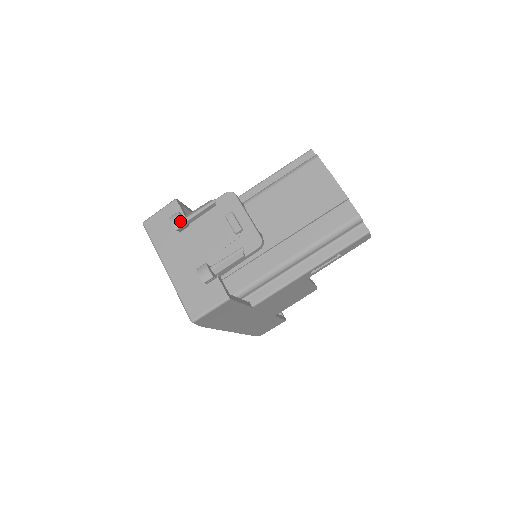
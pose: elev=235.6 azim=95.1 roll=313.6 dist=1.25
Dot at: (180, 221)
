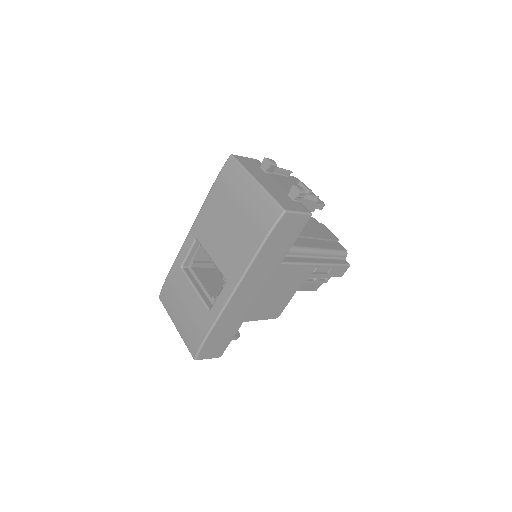
Dot at: (275, 162)
